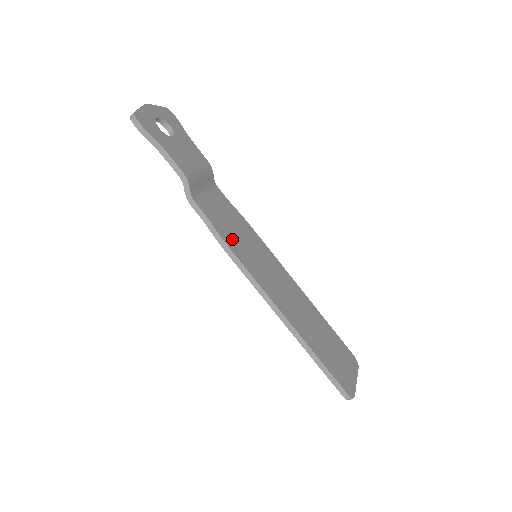
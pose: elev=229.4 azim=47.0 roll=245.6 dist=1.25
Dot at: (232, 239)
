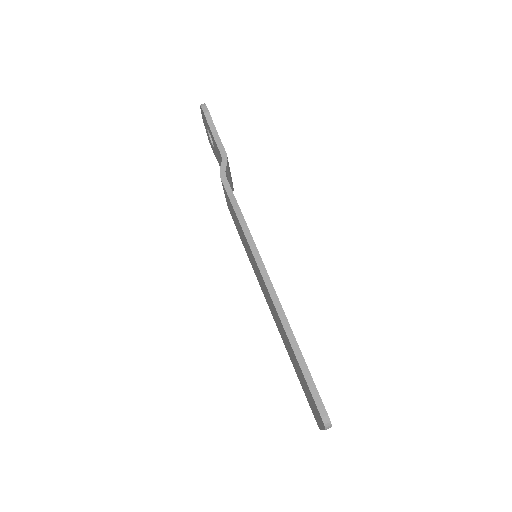
Dot at: occluded
